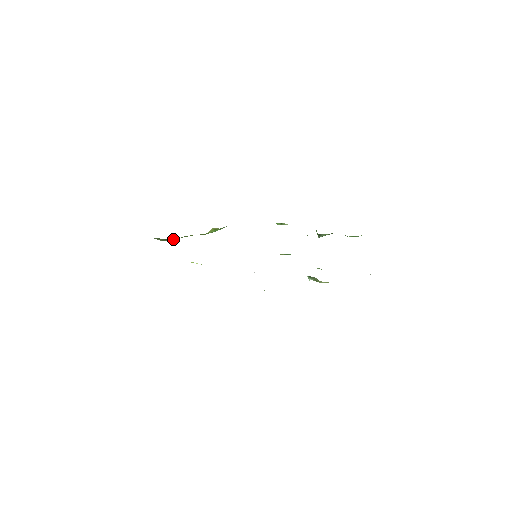
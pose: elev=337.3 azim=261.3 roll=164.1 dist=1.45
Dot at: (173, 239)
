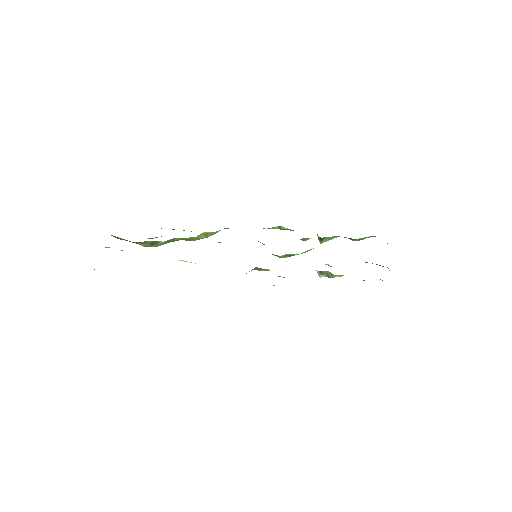
Dot at: (159, 243)
